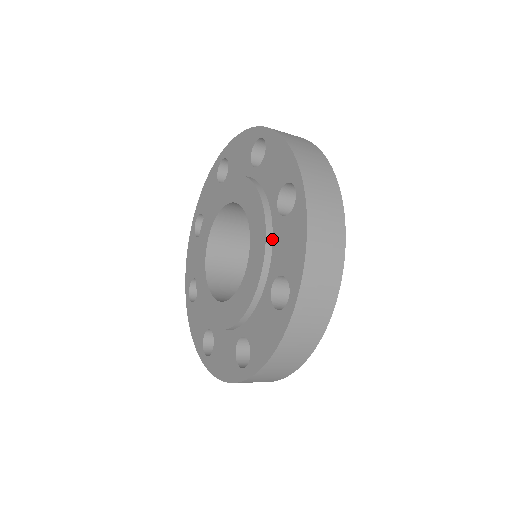
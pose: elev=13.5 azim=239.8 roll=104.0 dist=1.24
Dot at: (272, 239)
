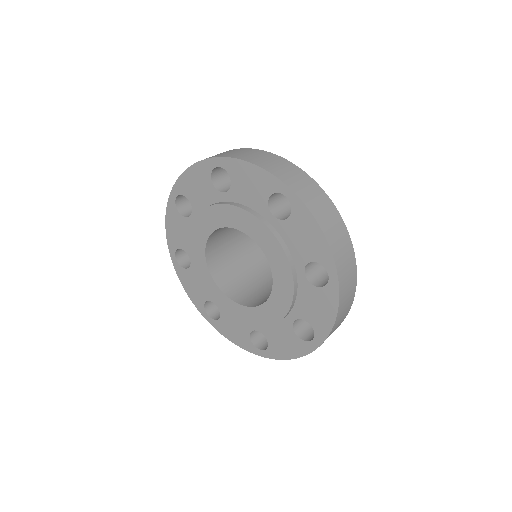
Dot at: (297, 292)
